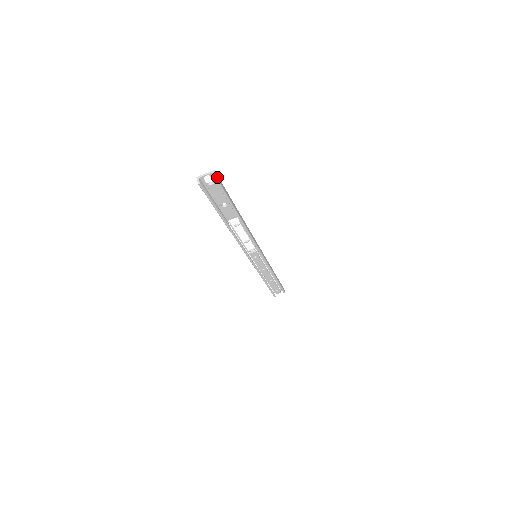
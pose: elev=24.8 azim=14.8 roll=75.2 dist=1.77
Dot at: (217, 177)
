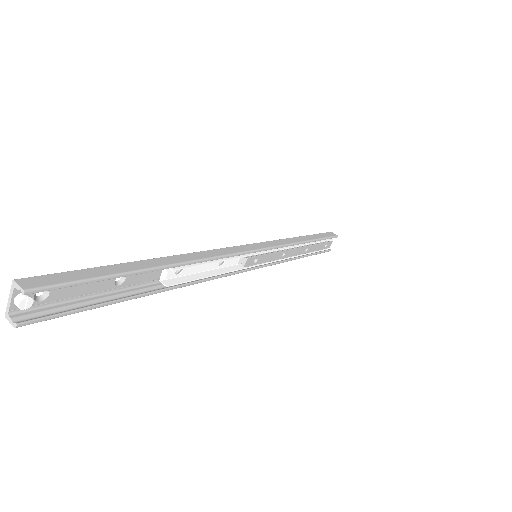
Dot at: (31, 284)
